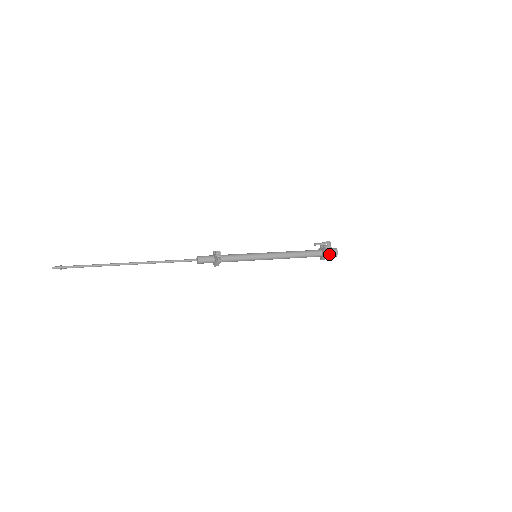
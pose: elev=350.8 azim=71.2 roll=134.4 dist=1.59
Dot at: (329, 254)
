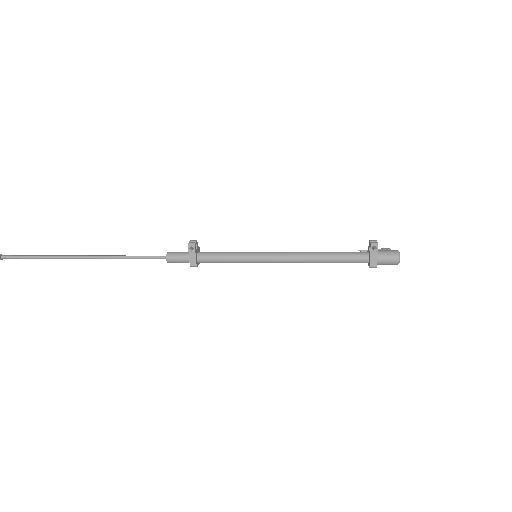
Dot at: (382, 256)
